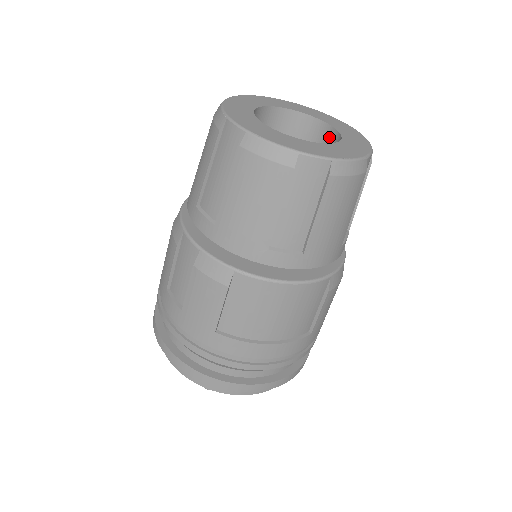
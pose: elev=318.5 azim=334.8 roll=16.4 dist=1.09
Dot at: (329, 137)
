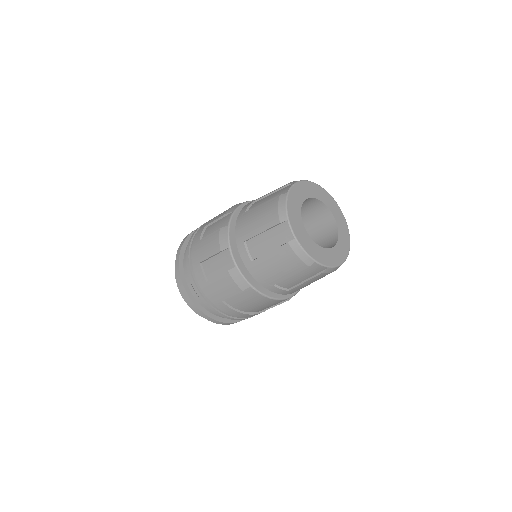
Dot at: (332, 226)
